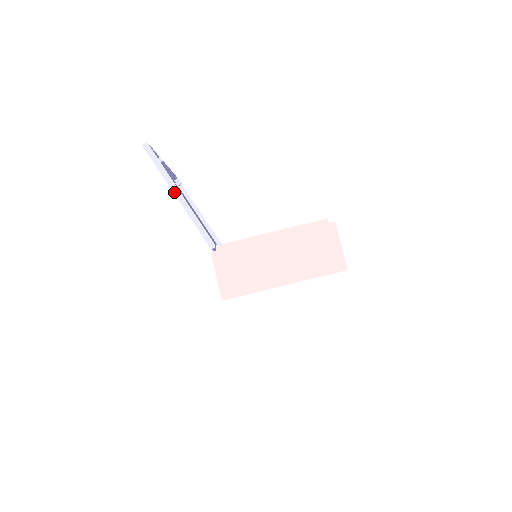
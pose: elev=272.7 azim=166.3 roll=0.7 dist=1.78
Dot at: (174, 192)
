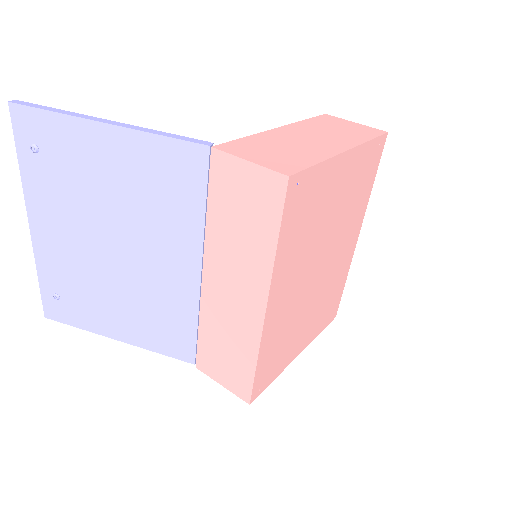
Dot at: (96, 120)
